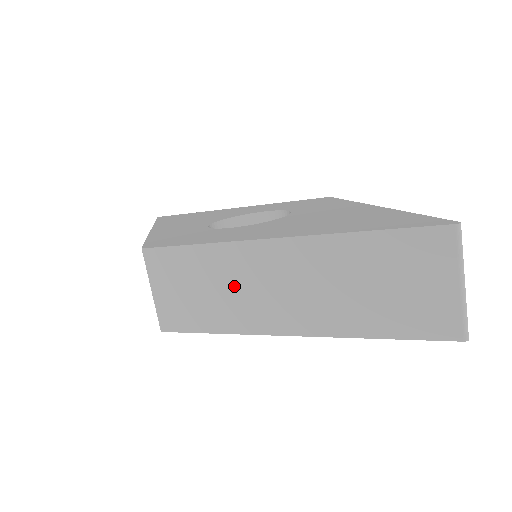
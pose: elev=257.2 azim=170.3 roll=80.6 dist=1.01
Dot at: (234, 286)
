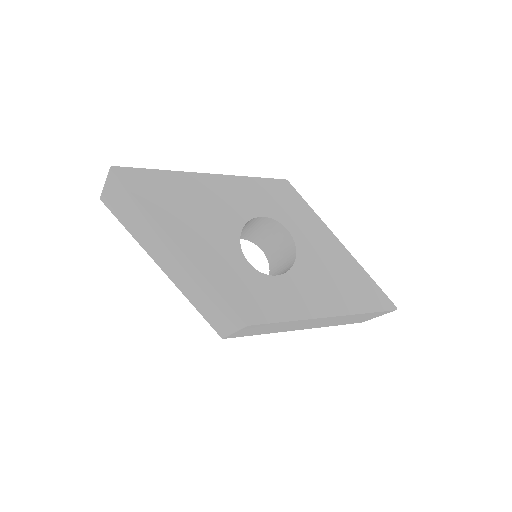
Dot at: (291, 326)
